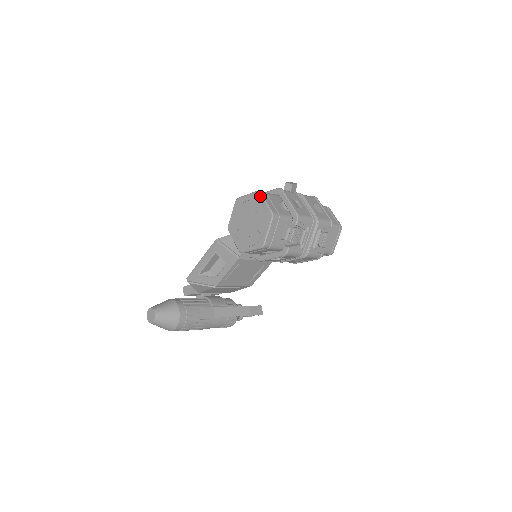
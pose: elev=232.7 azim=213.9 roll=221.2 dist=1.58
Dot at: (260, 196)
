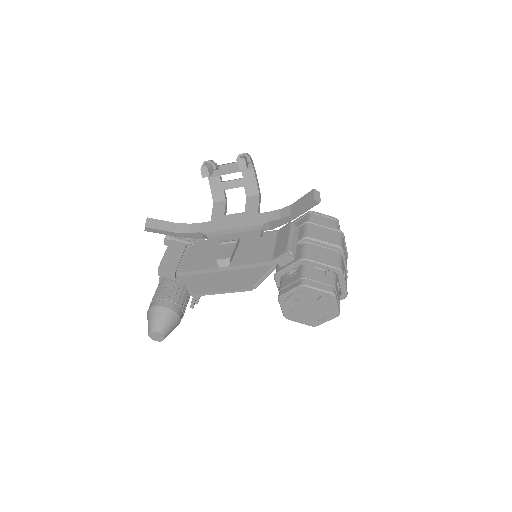
Dot at: (334, 299)
